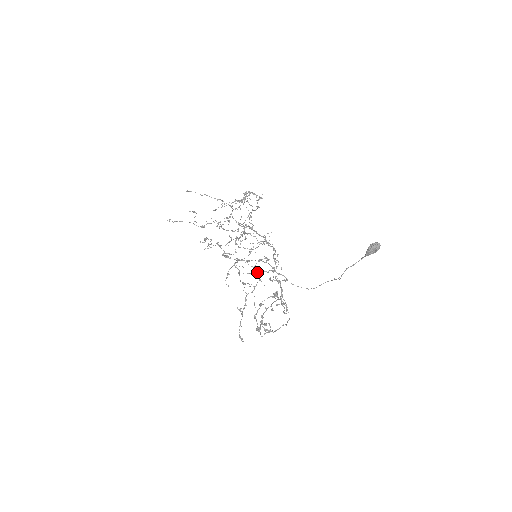
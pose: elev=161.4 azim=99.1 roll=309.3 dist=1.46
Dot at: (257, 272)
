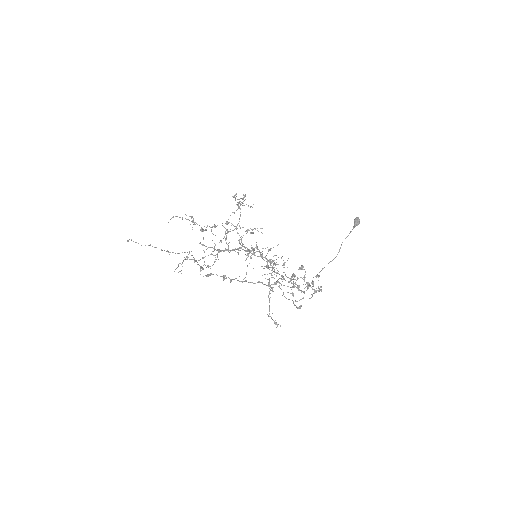
Dot at: (267, 264)
